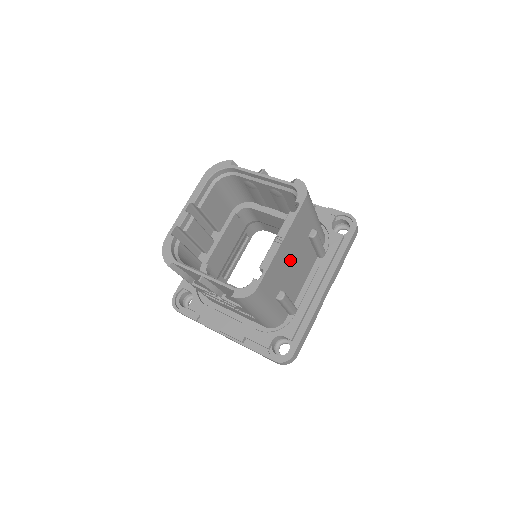
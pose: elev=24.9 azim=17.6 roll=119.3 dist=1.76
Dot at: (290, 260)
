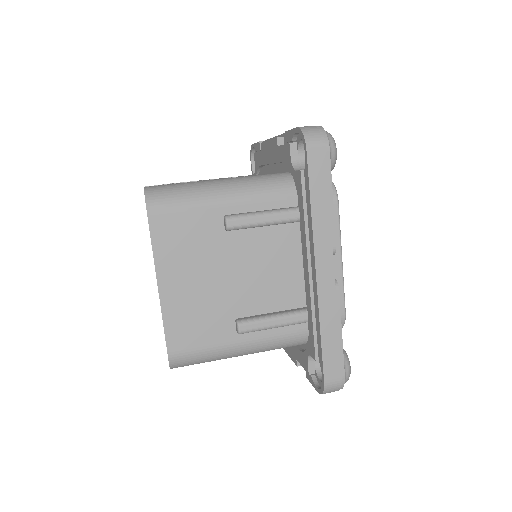
Dot at: (213, 282)
